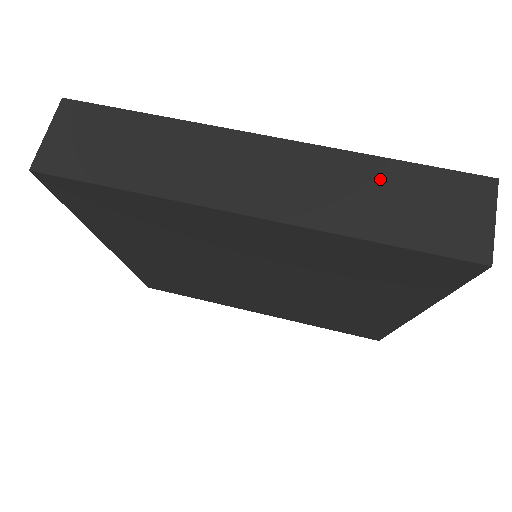
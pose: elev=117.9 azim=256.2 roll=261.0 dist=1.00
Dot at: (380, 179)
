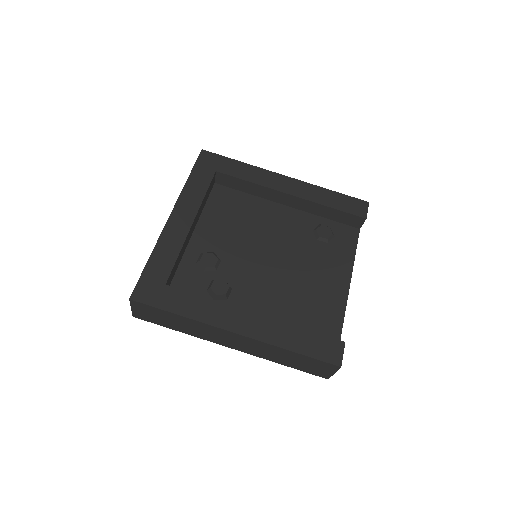
Dot at: (287, 355)
